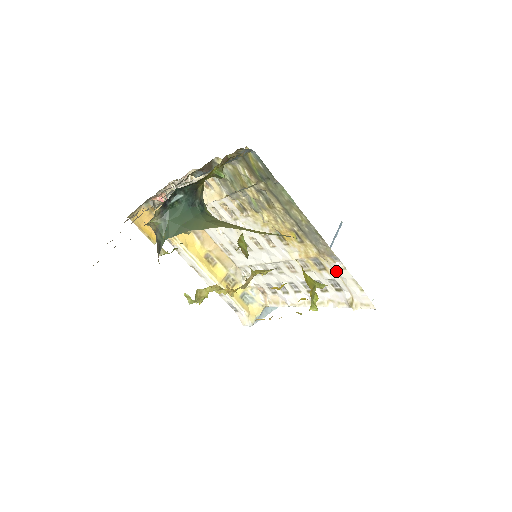
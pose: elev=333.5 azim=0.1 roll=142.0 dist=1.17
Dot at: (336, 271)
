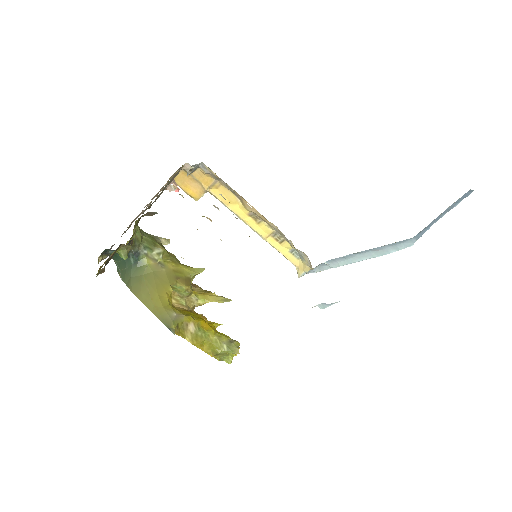
Dot at: occluded
